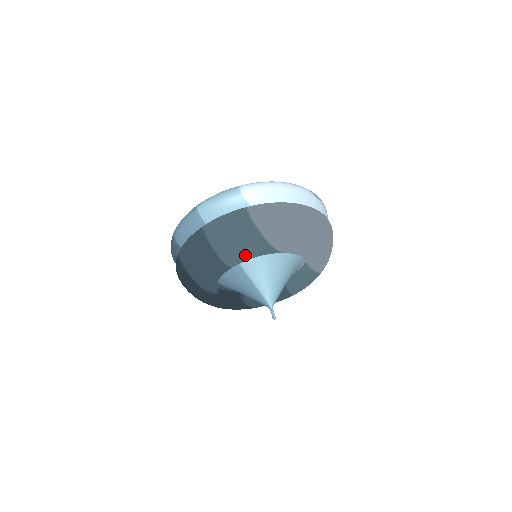
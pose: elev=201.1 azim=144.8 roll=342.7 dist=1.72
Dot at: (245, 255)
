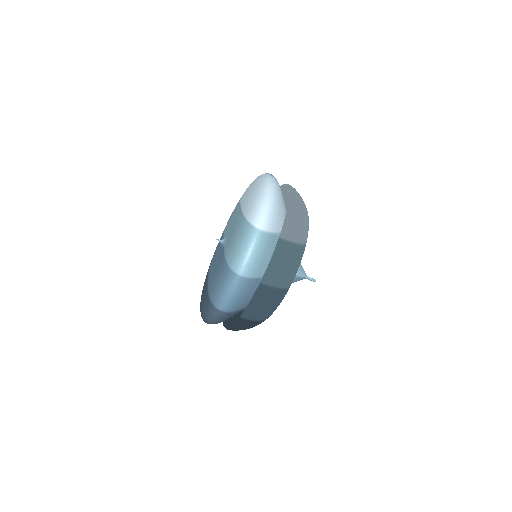
Dot at: occluded
